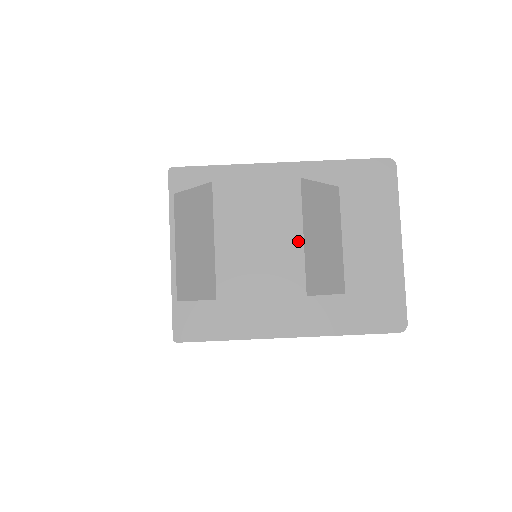
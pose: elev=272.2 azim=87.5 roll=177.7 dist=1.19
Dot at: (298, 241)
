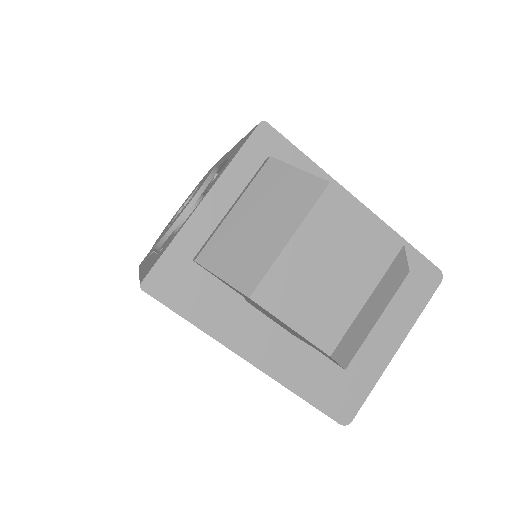
Dot at: (360, 300)
